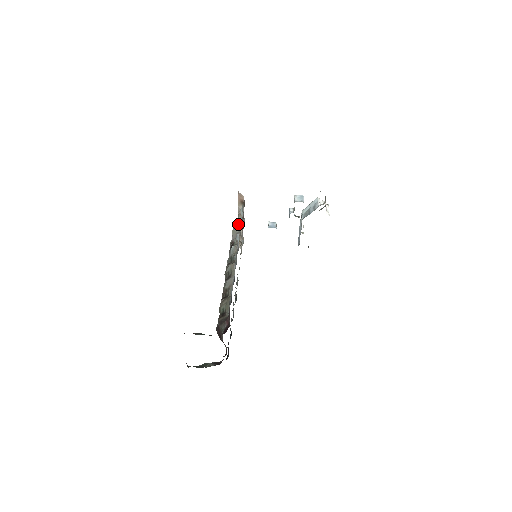
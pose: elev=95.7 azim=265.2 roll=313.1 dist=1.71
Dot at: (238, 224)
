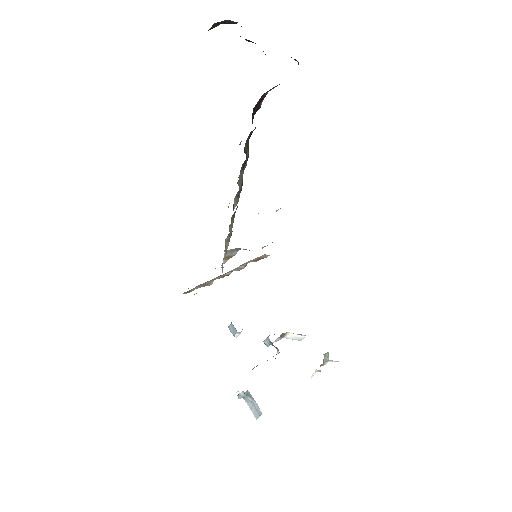
Dot at: occluded
